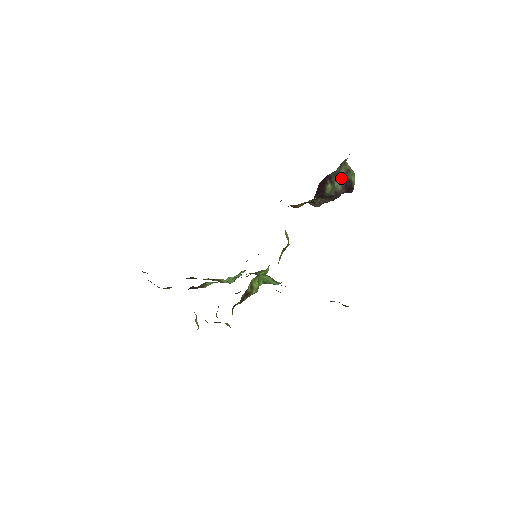
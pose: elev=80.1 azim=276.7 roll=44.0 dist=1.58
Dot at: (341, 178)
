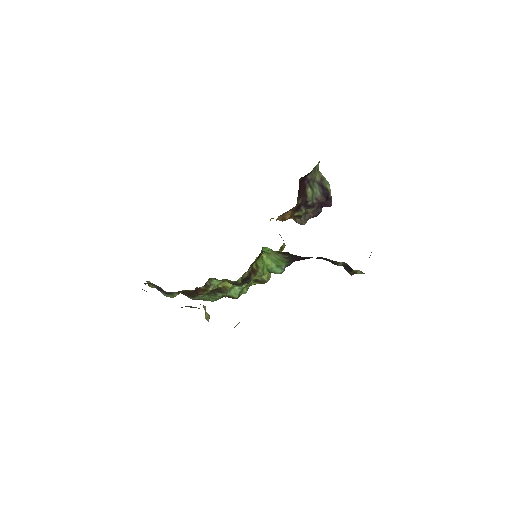
Dot at: (318, 185)
